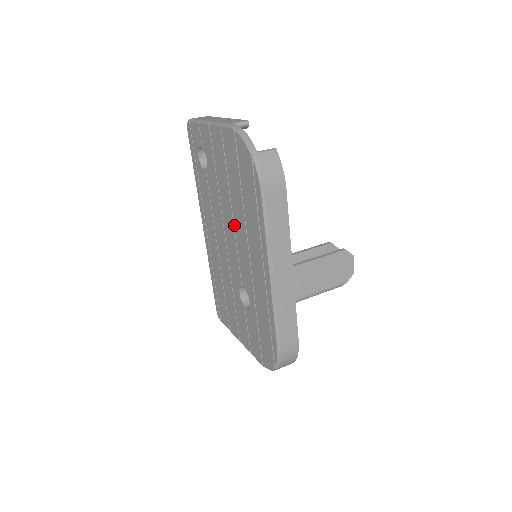
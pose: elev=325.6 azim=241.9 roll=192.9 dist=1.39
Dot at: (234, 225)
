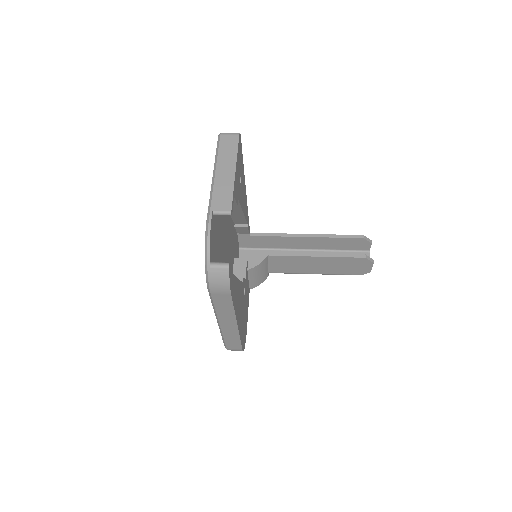
Dot at: occluded
